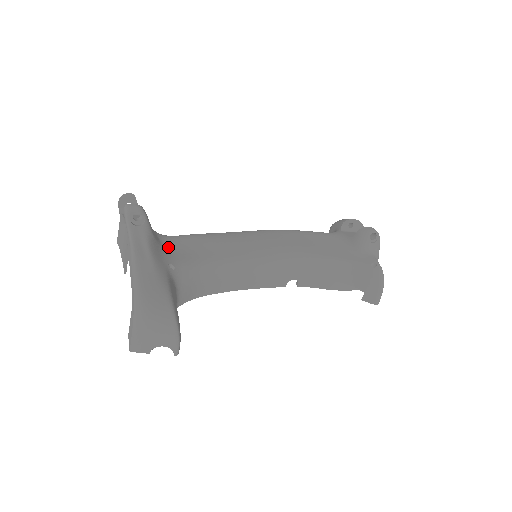
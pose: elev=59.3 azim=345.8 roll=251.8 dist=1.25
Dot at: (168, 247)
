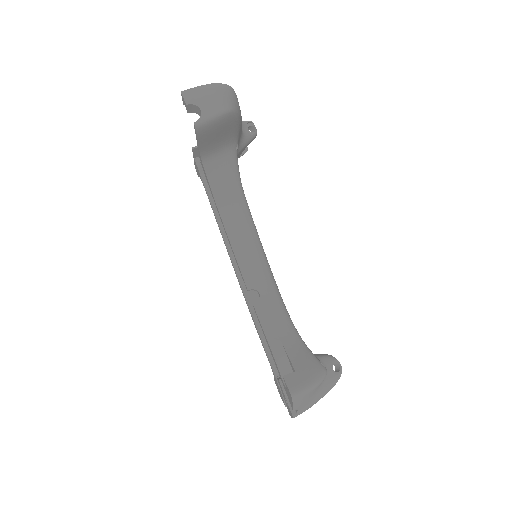
Dot at: occluded
